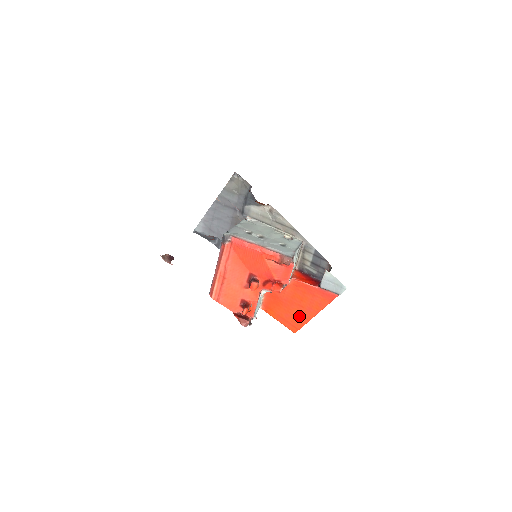
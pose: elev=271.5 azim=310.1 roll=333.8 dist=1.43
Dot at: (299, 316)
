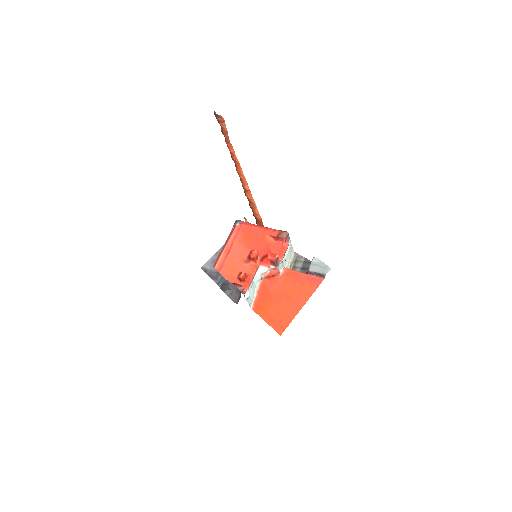
Dot at: (287, 311)
